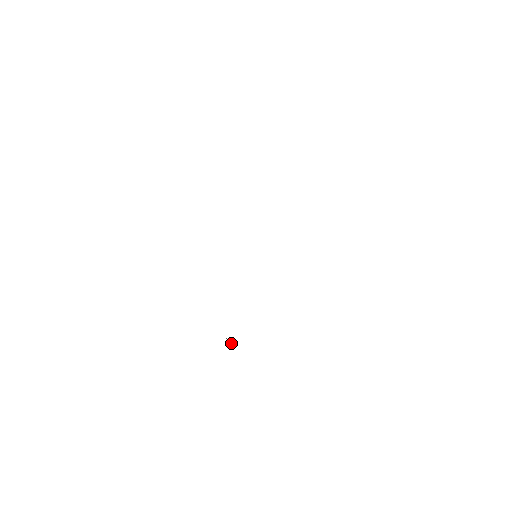
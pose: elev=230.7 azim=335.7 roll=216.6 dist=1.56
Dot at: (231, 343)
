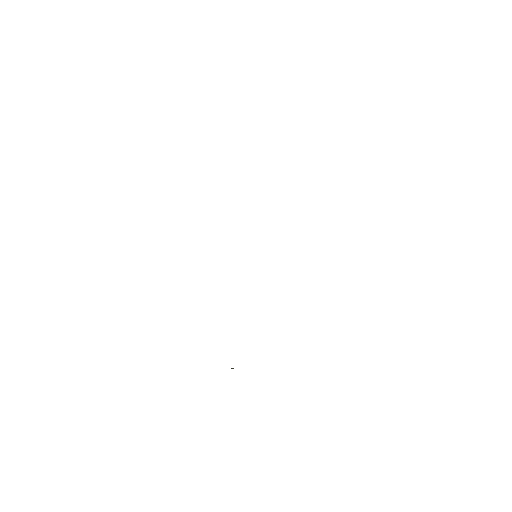
Dot at: occluded
